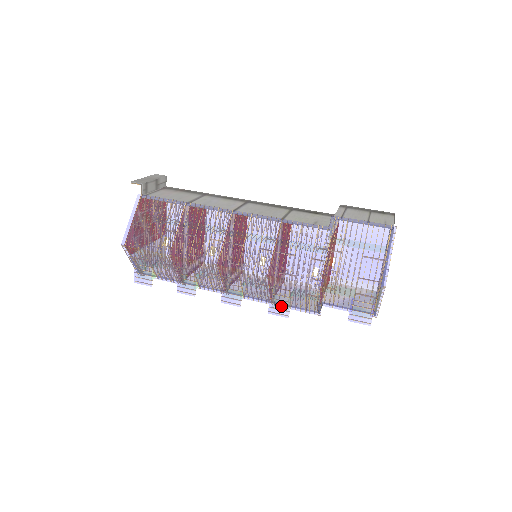
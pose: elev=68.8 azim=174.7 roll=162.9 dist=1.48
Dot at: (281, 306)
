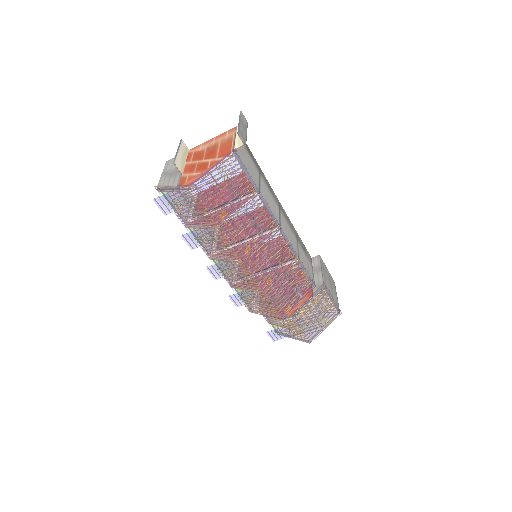
Dot at: (241, 300)
